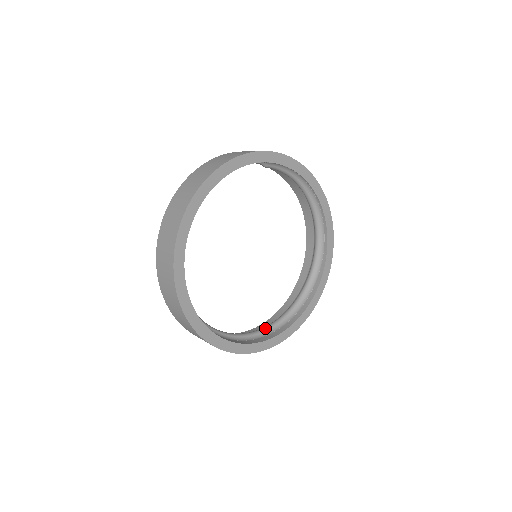
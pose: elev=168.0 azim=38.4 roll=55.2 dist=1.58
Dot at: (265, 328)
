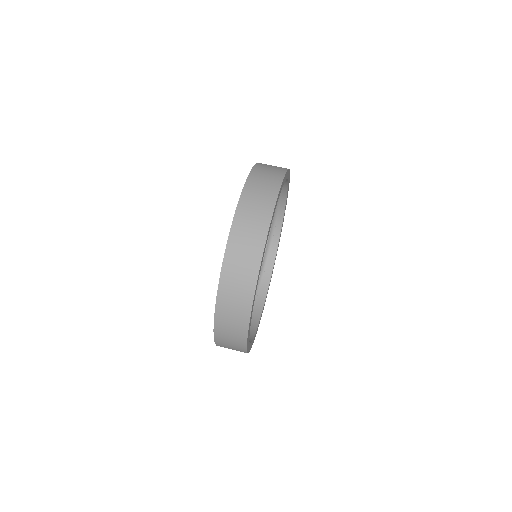
Dot at: occluded
